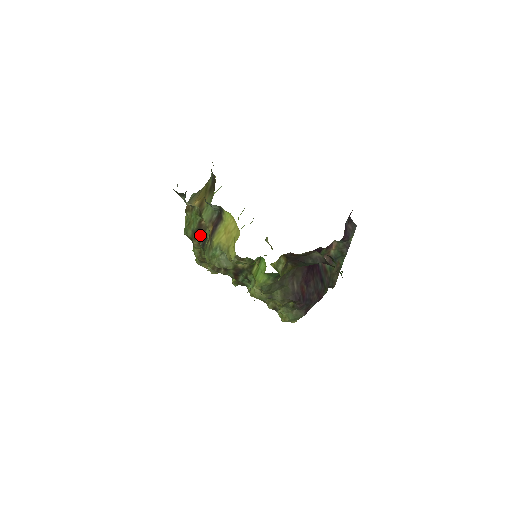
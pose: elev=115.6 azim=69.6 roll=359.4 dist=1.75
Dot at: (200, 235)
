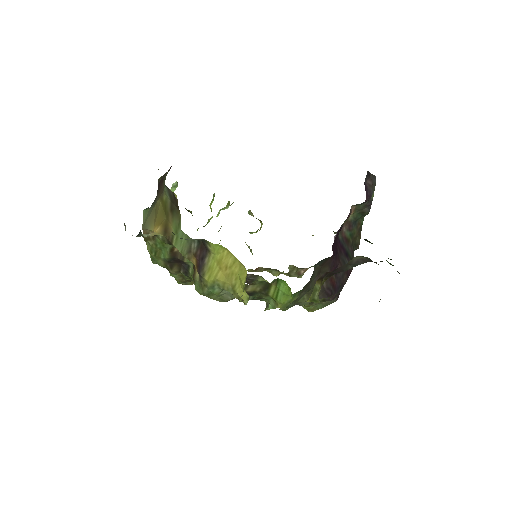
Dot at: (177, 263)
